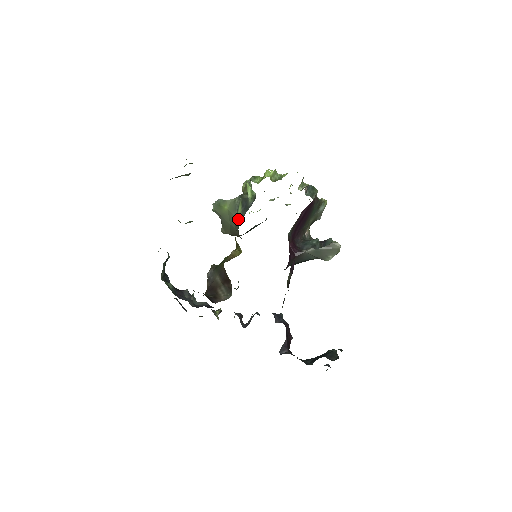
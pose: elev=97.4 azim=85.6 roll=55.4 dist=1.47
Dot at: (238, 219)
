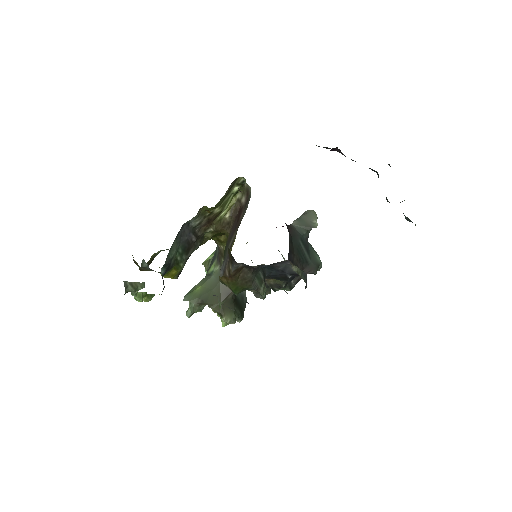
Dot at: (216, 266)
